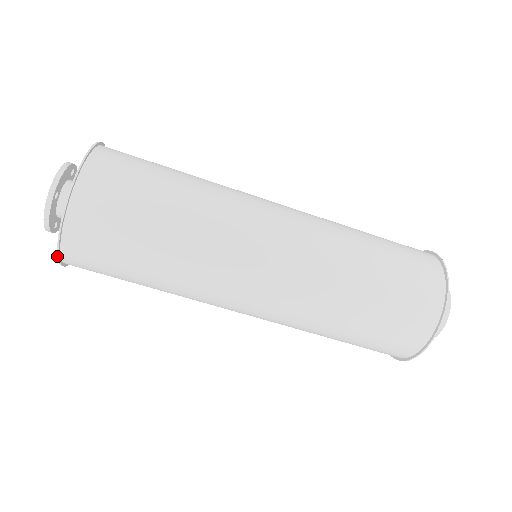
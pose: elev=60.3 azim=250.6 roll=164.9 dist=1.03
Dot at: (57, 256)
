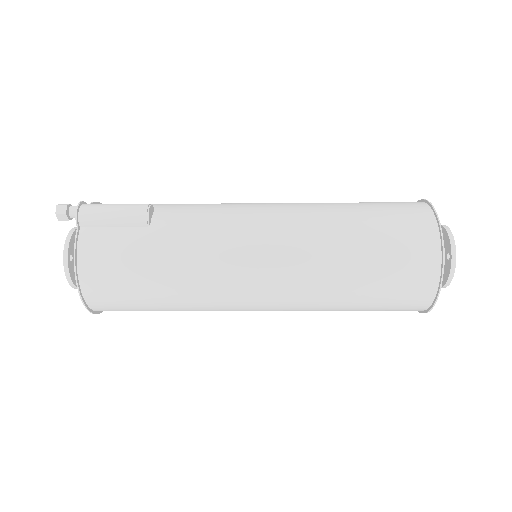
Dot at: occluded
